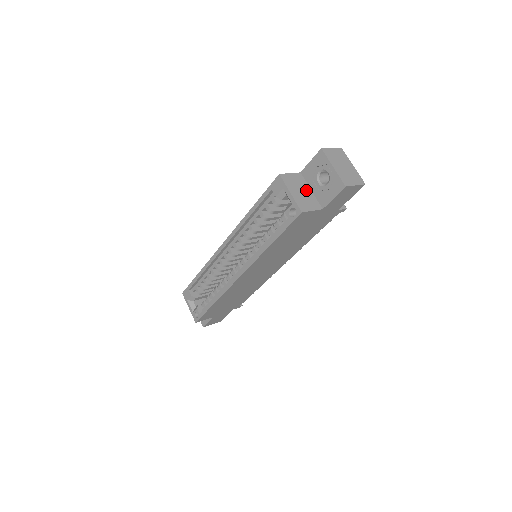
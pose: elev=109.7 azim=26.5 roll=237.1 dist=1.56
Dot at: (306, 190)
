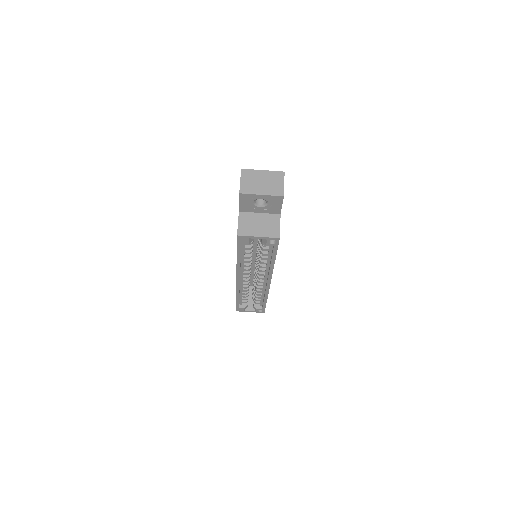
Dot at: (258, 218)
